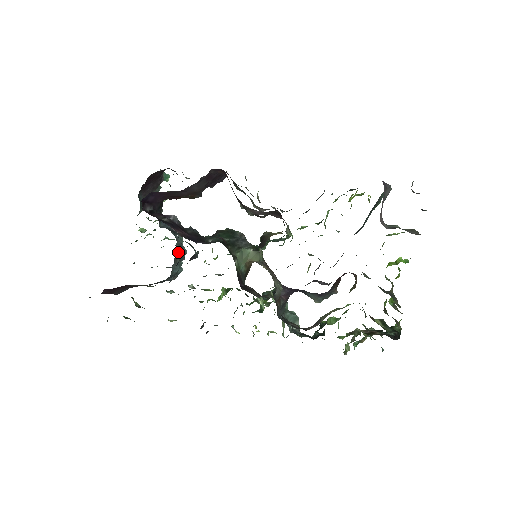
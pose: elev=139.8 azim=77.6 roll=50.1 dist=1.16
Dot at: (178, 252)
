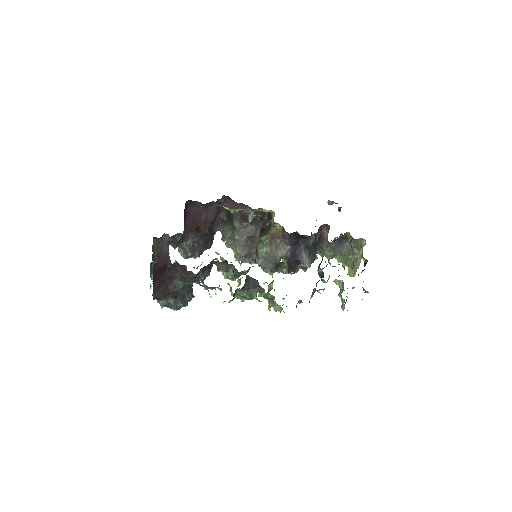
Dot at: occluded
